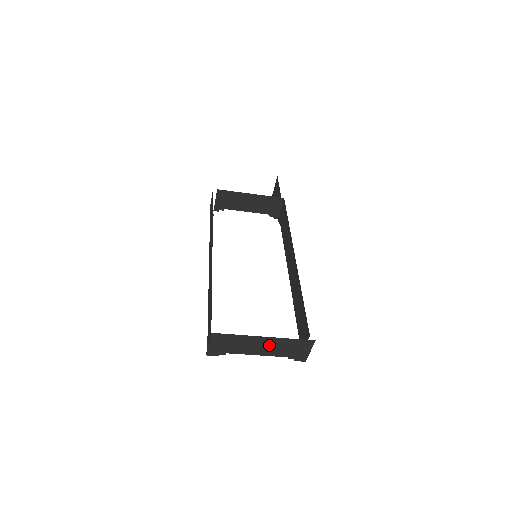
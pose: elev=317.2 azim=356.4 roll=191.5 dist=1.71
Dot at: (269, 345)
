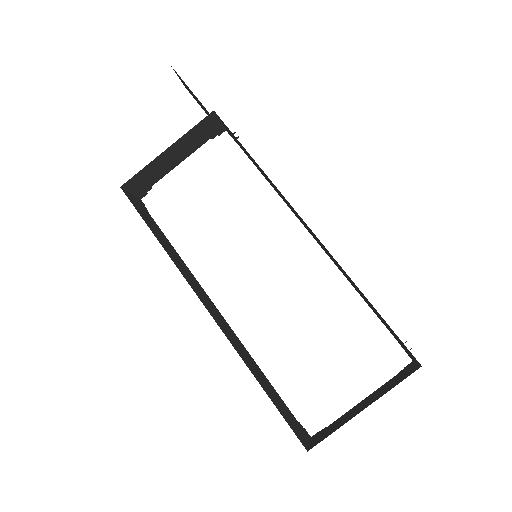
Dot at: occluded
